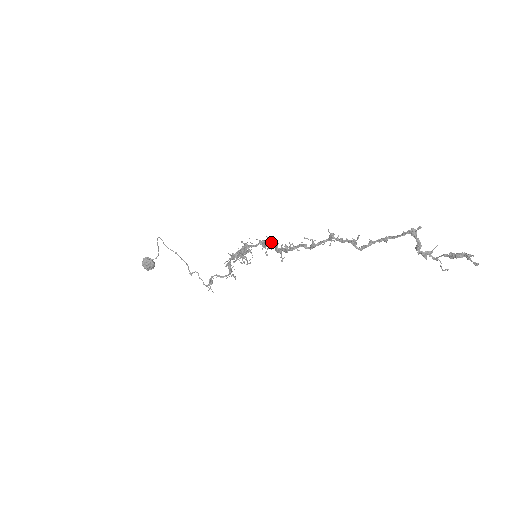
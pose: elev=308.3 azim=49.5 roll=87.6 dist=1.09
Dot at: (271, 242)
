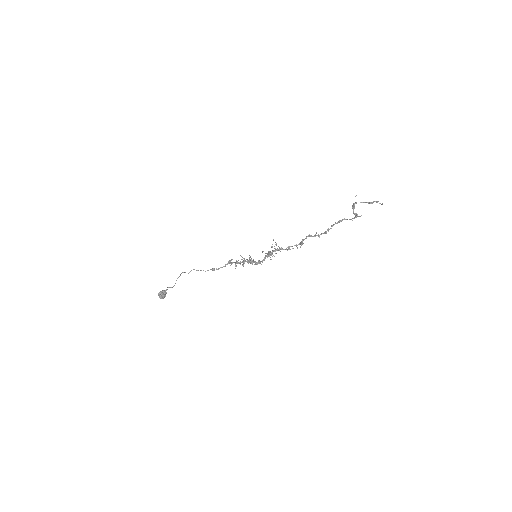
Dot at: (272, 253)
